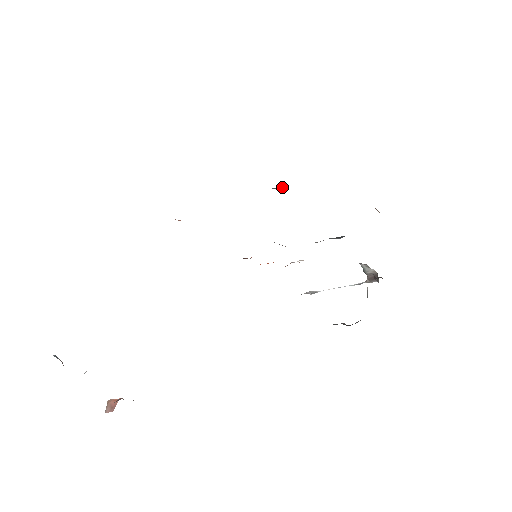
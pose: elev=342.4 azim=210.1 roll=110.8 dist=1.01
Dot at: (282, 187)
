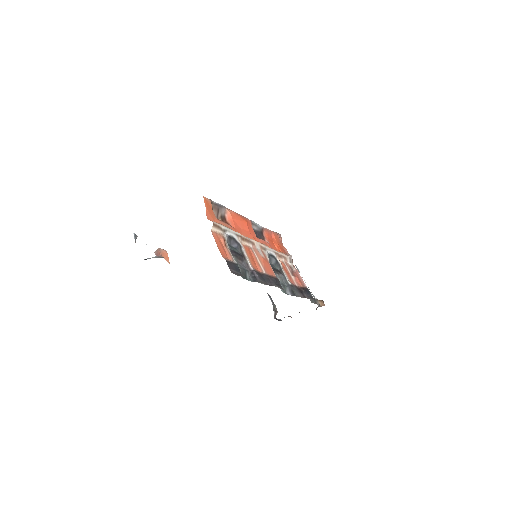
Dot at: (253, 276)
